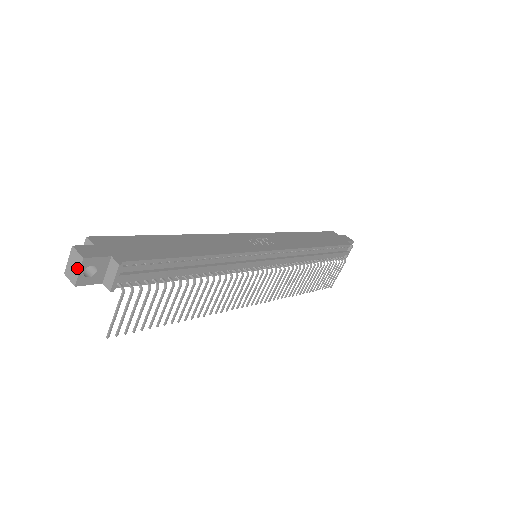
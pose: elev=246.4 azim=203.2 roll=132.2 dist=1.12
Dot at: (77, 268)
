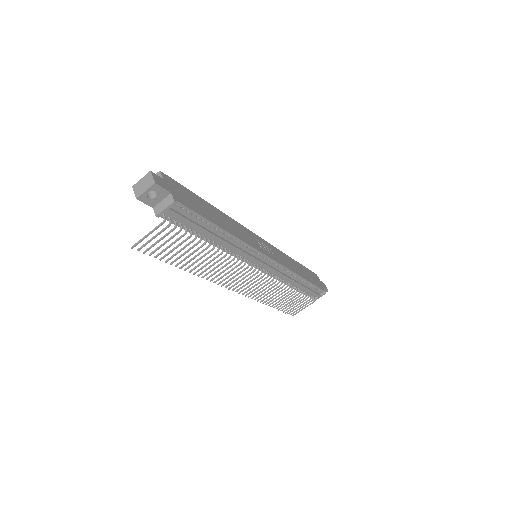
Dot at: (146, 187)
